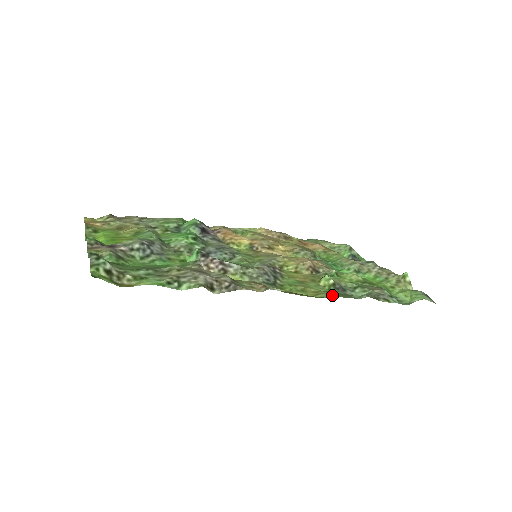
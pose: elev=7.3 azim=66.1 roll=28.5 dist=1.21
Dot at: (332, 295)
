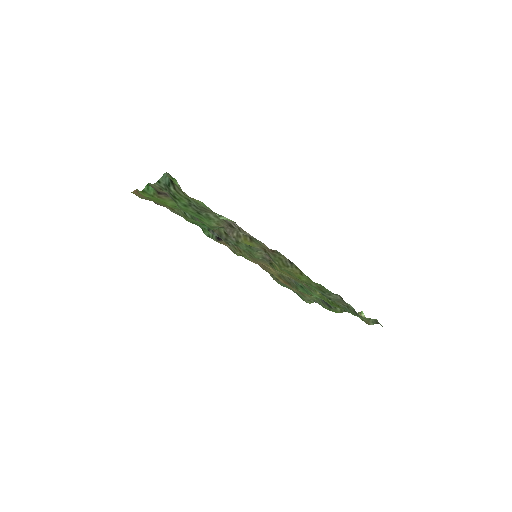
Dot at: (314, 283)
